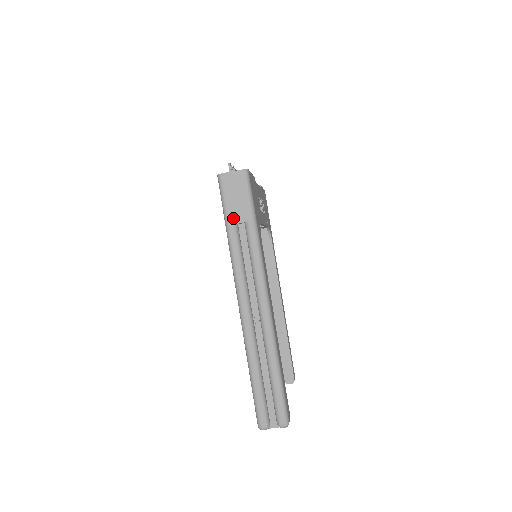
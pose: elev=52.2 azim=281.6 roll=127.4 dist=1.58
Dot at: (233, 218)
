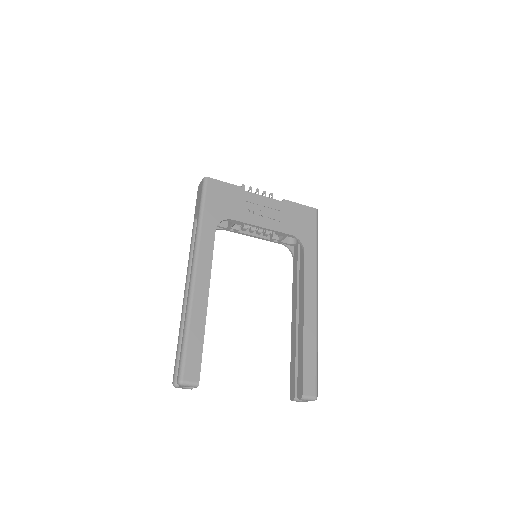
Dot at: (195, 215)
